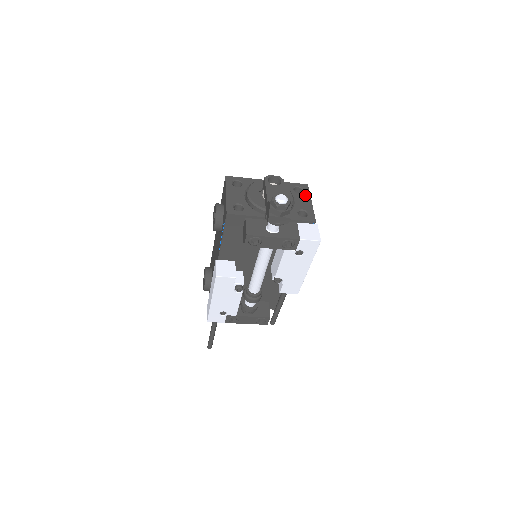
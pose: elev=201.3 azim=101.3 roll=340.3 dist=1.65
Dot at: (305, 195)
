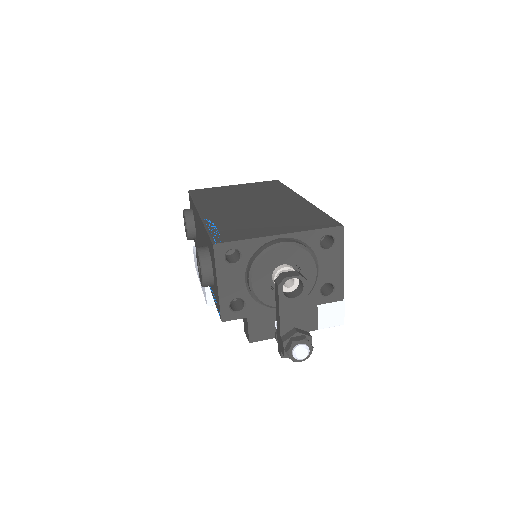
Dot at: (336, 252)
